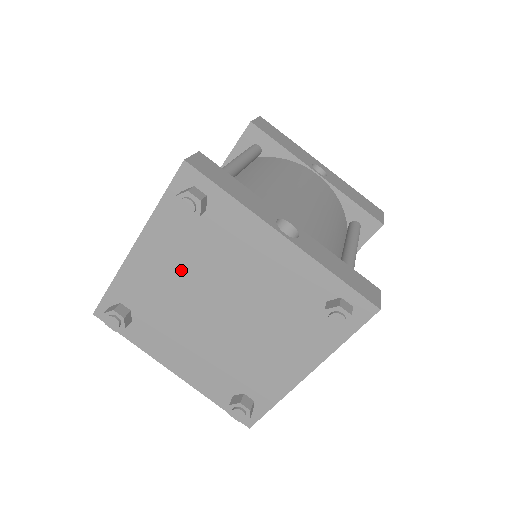
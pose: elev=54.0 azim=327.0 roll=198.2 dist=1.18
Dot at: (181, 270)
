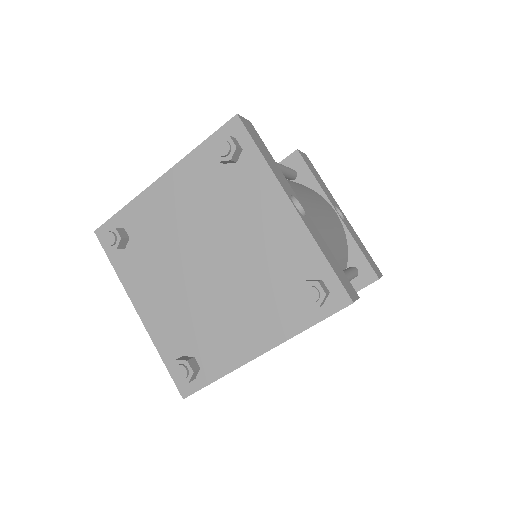
Dot at: (191, 211)
